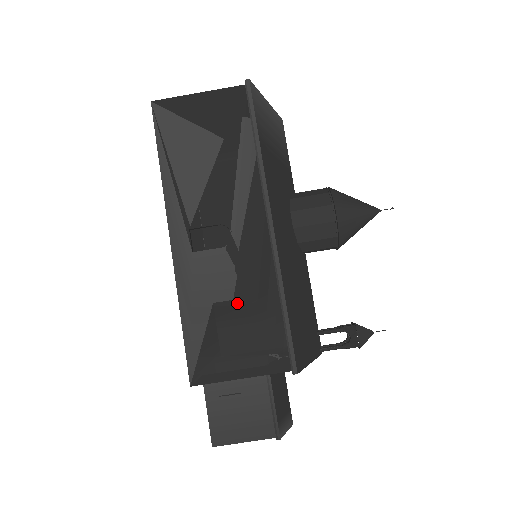
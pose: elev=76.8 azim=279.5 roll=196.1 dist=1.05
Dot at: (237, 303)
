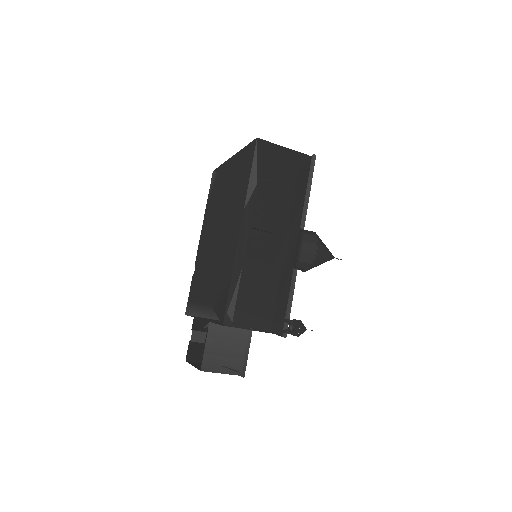
Dot at: (266, 284)
